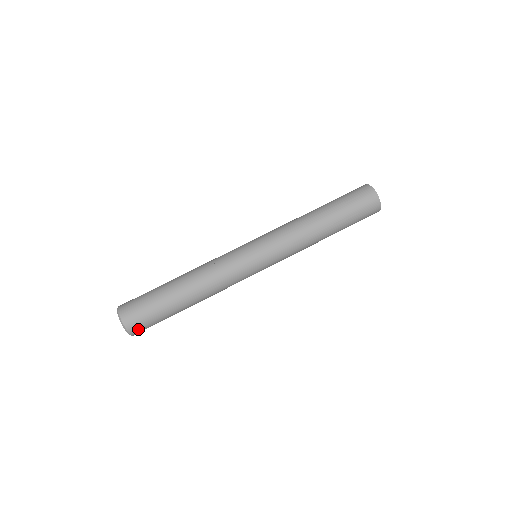
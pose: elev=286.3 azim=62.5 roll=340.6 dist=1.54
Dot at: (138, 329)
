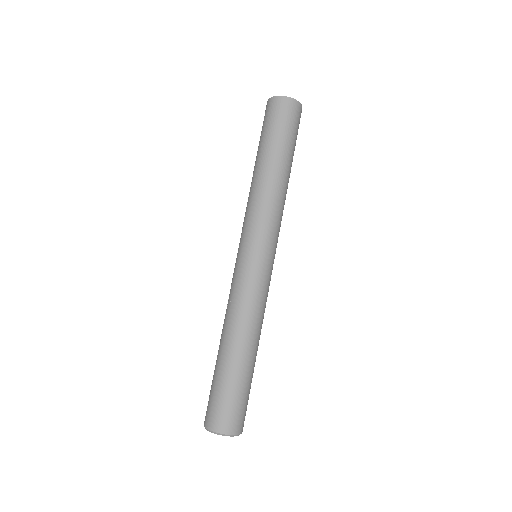
Dot at: (229, 423)
